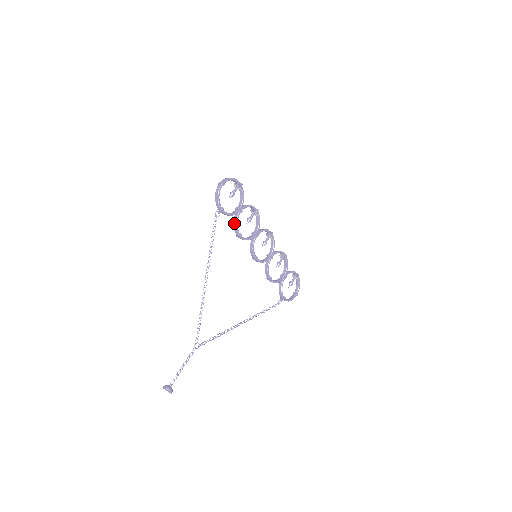
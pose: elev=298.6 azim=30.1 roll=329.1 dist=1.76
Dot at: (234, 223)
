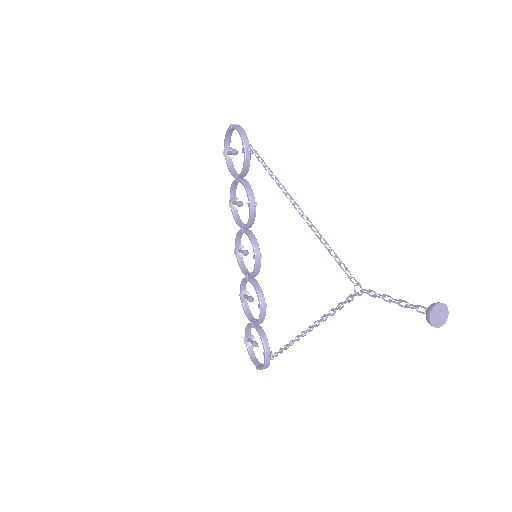
Dot at: (247, 185)
